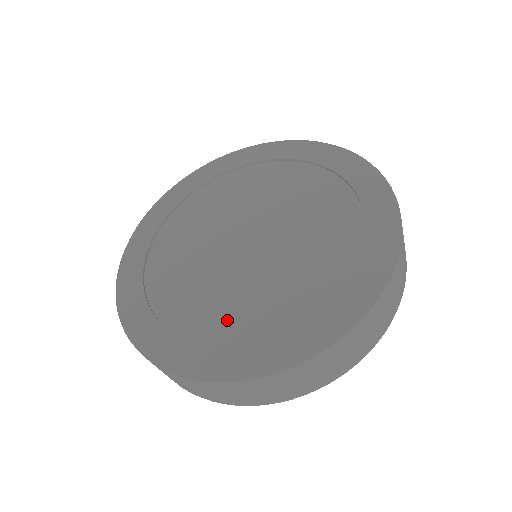
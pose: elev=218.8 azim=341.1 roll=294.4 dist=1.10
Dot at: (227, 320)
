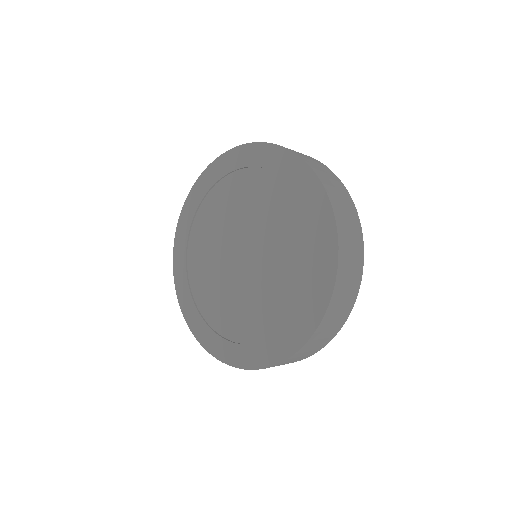
Dot at: (203, 289)
